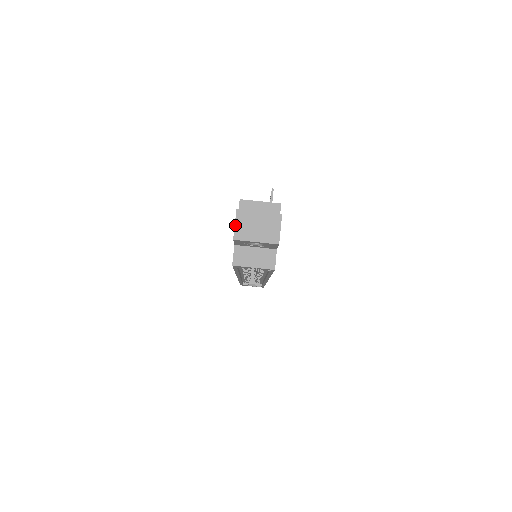
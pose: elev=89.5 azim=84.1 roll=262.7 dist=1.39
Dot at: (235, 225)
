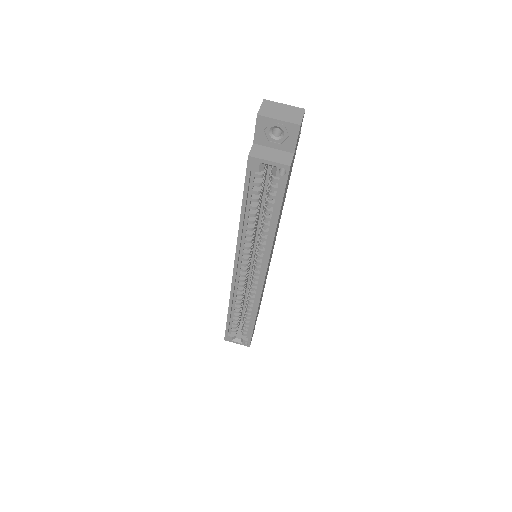
Dot at: (261, 107)
